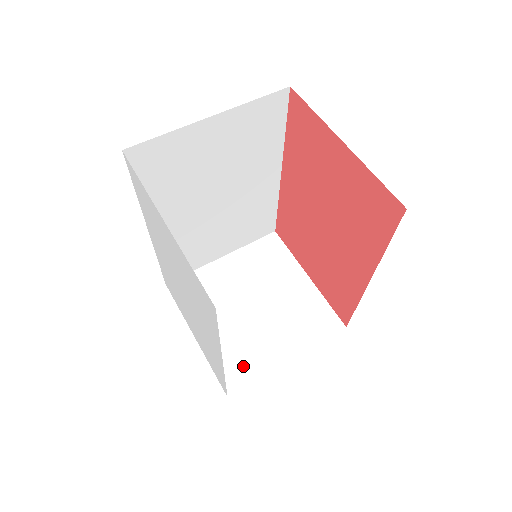
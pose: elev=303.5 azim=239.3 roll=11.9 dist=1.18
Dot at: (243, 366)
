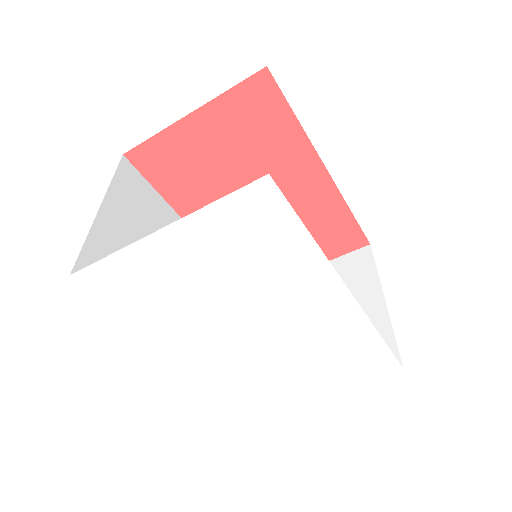
Dot at: occluded
